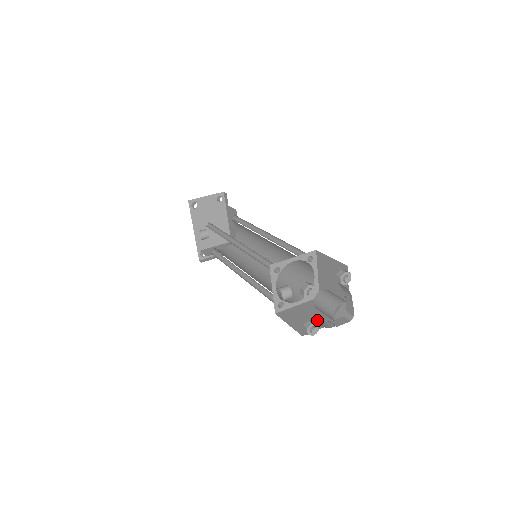
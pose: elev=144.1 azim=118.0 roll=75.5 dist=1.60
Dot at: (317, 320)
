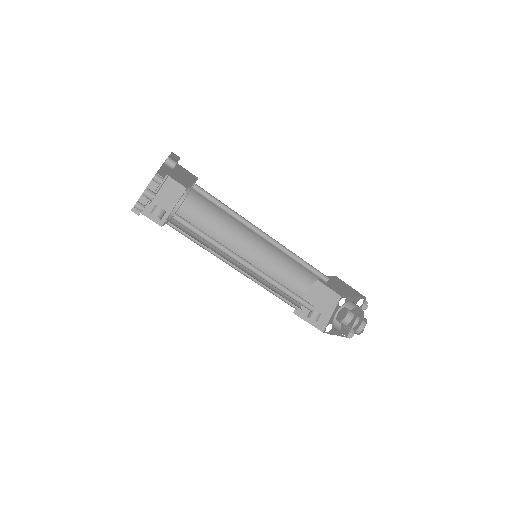
Dot at: (324, 310)
